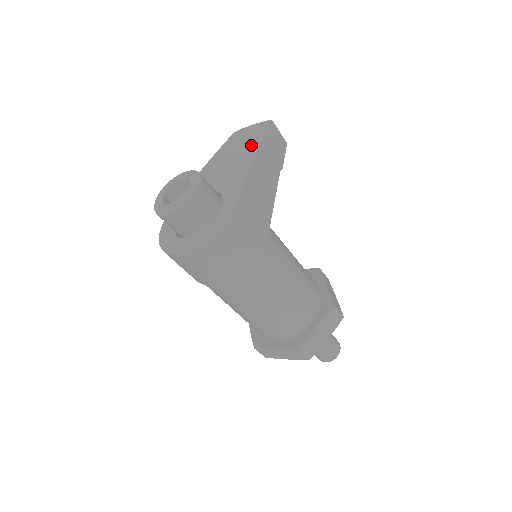
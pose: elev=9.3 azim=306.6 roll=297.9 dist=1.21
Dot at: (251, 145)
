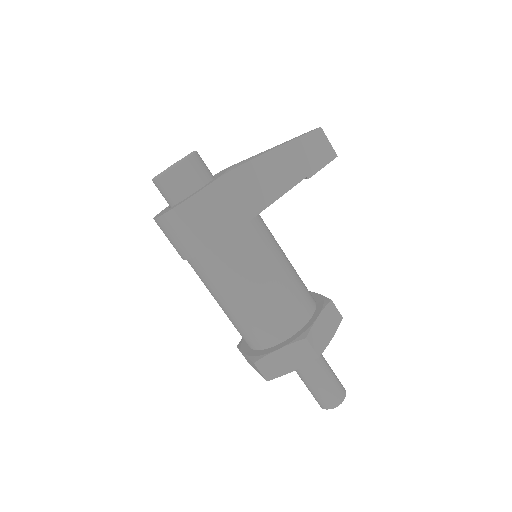
Dot at: (278, 145)
